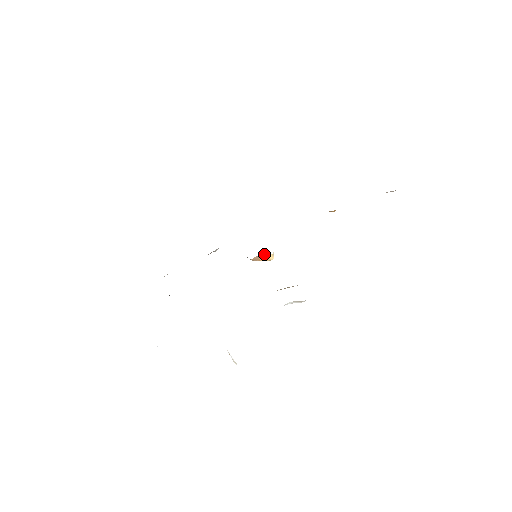
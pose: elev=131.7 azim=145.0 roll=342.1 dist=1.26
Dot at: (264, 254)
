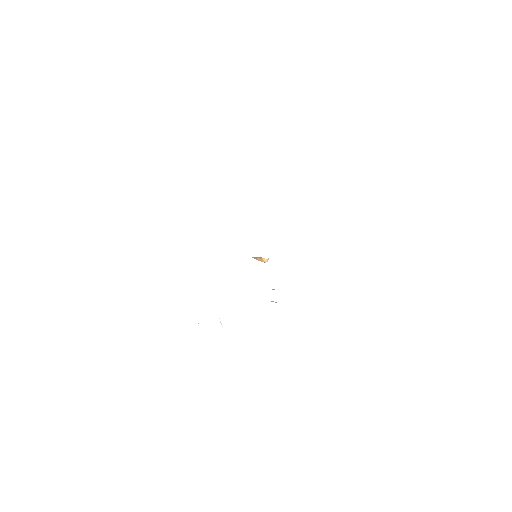
Dot at: occluded
